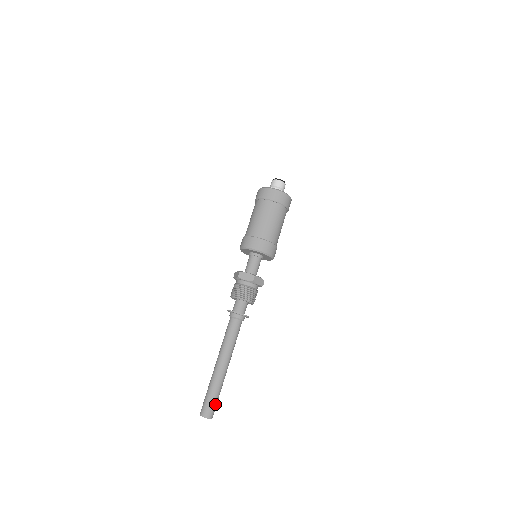
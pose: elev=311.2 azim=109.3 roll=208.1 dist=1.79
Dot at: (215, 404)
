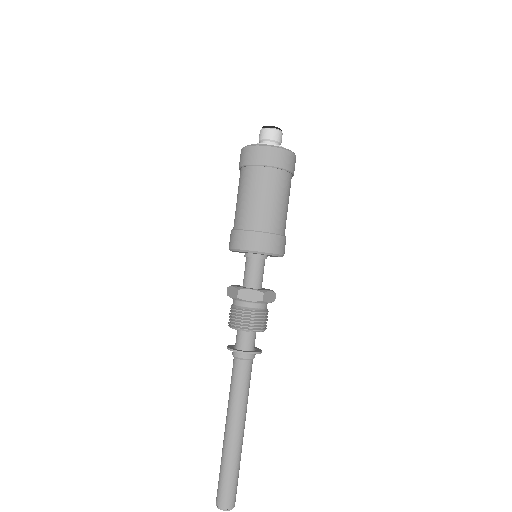
Dot at: (236, 487)
